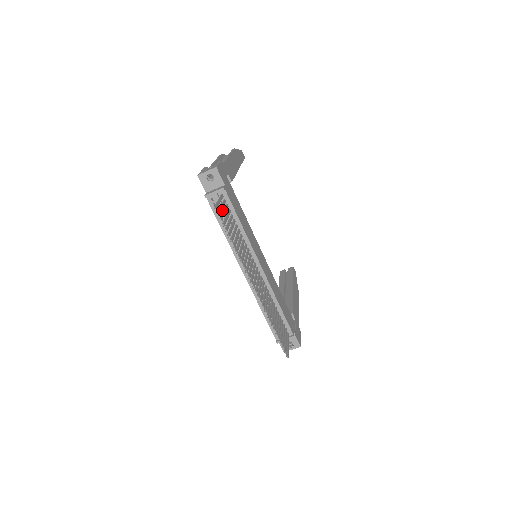
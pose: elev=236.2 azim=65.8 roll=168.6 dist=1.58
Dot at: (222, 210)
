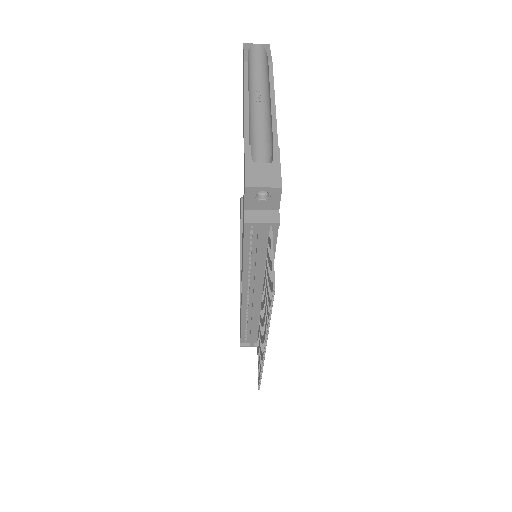
Dot at: (259, 243)
